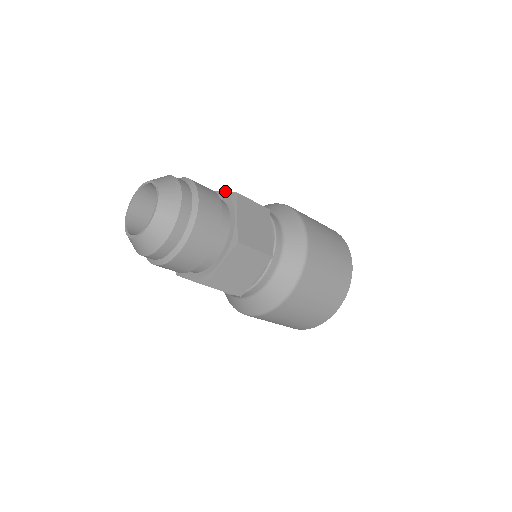
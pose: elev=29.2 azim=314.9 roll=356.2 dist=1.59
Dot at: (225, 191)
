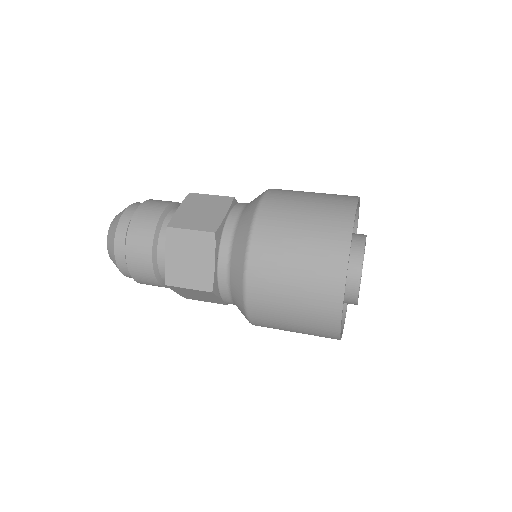
Dot at: occluded
